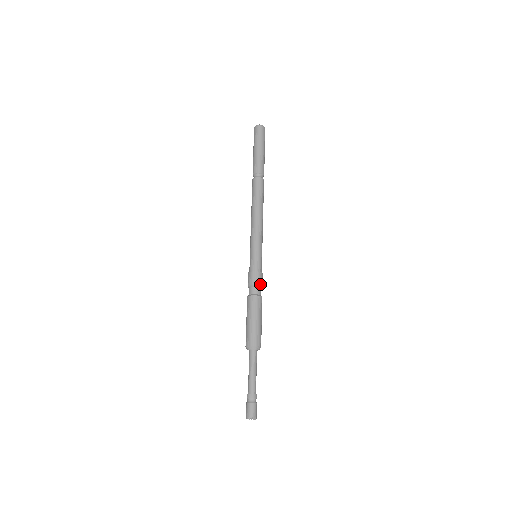
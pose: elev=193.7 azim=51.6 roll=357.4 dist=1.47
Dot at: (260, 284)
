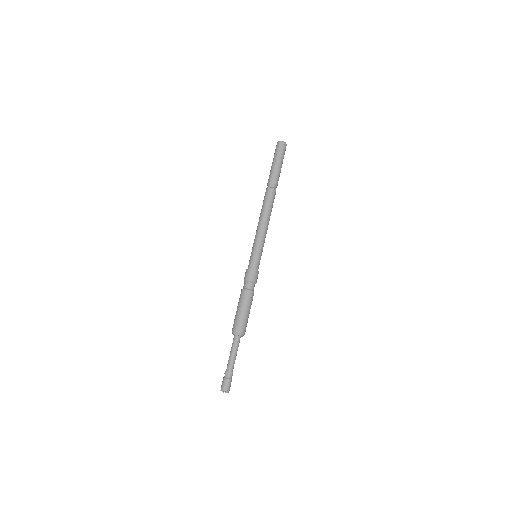
Dot at: (256, 282)
